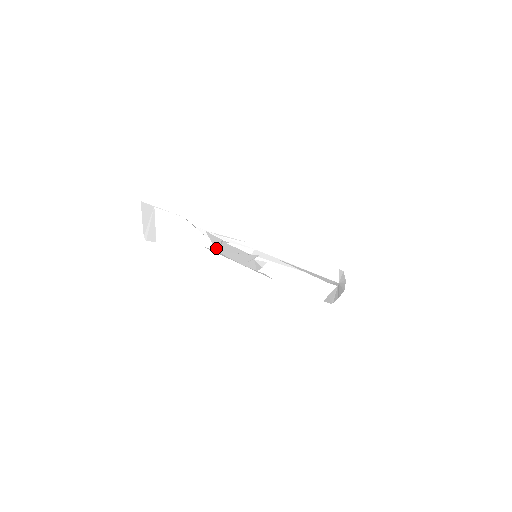
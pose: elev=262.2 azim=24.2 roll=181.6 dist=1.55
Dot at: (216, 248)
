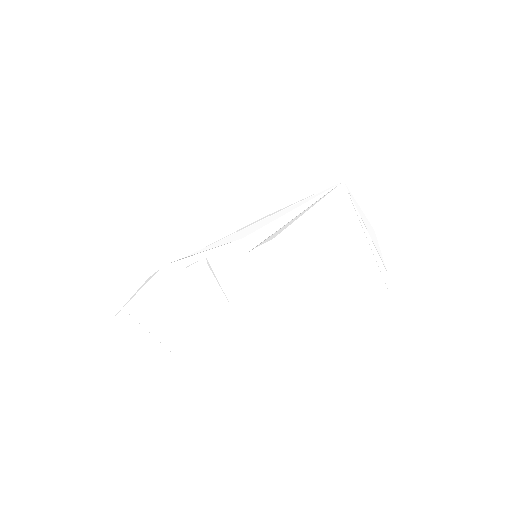
Dot at: (223, 298)
